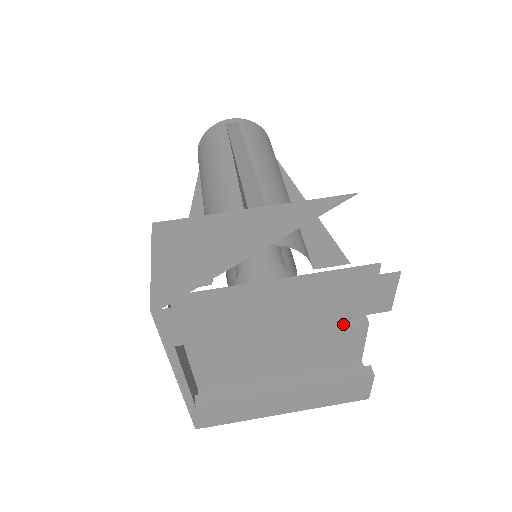
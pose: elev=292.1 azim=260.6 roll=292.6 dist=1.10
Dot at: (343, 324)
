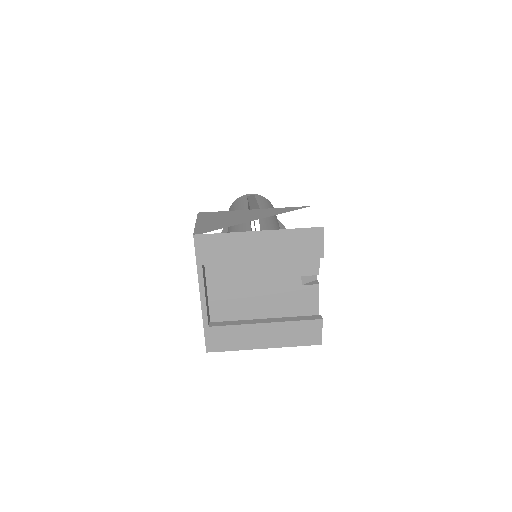
Dot at: (303, 283)
